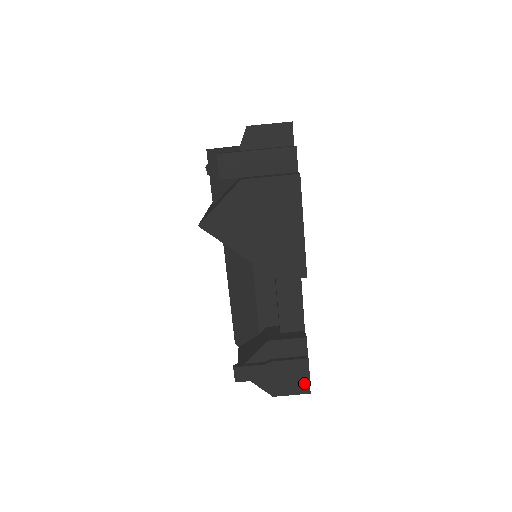
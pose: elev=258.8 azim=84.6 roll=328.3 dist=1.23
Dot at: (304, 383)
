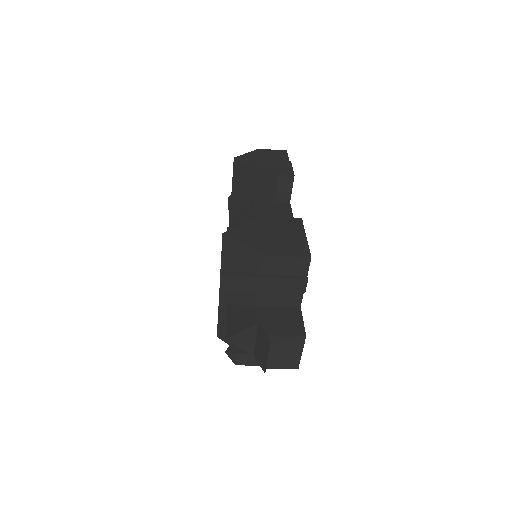
Dot at: occluded
